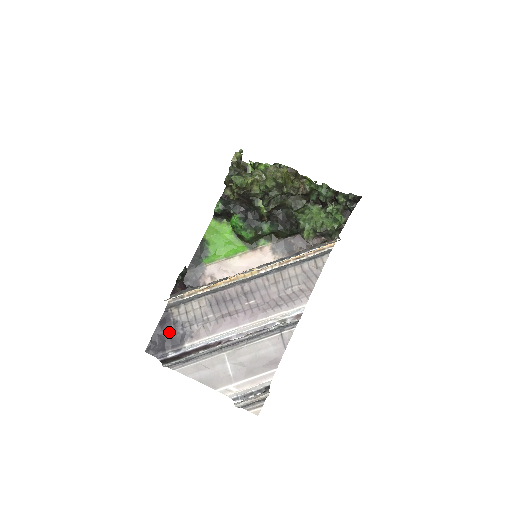
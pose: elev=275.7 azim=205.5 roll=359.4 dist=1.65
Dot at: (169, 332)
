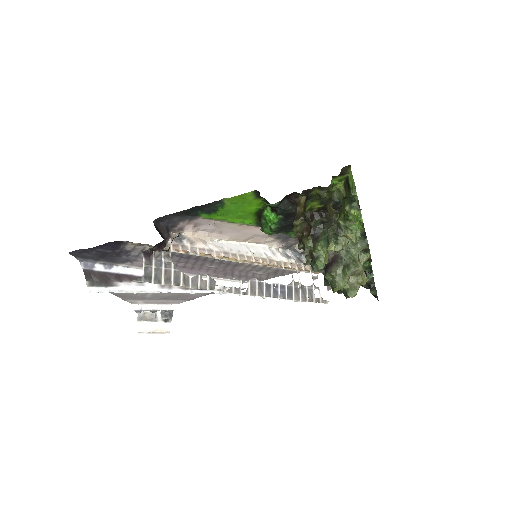
Dot at: (110, 253)
